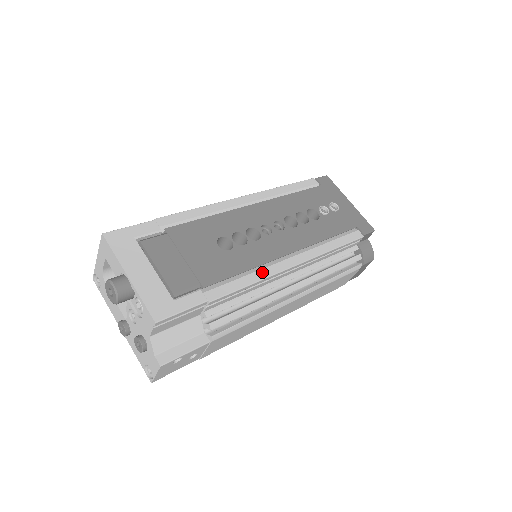
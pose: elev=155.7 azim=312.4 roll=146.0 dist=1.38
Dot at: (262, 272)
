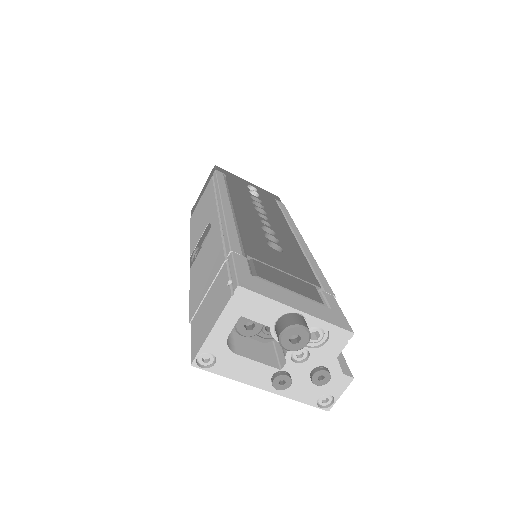
Dot at: (309, 257)
